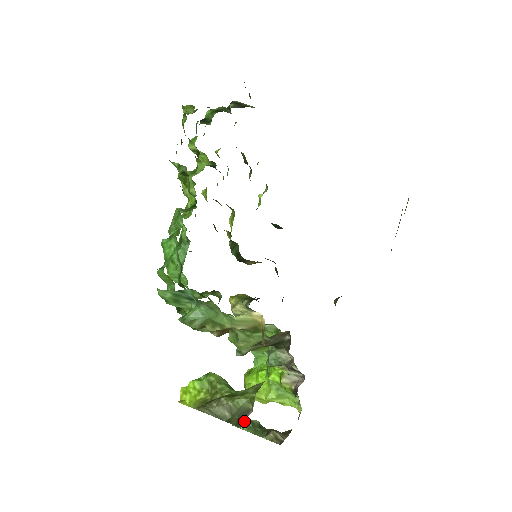
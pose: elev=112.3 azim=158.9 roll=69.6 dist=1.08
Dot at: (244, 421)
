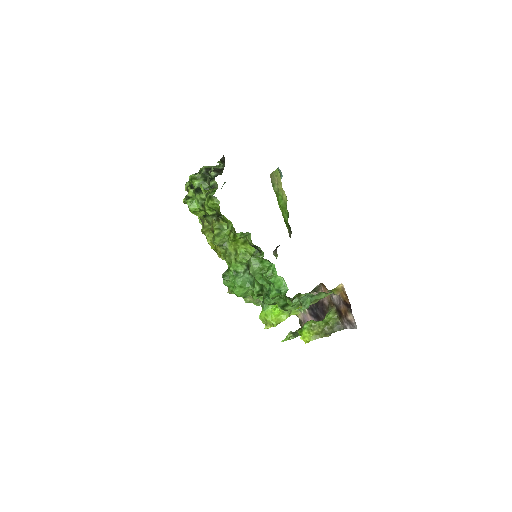
Dot at: (342, 327)
